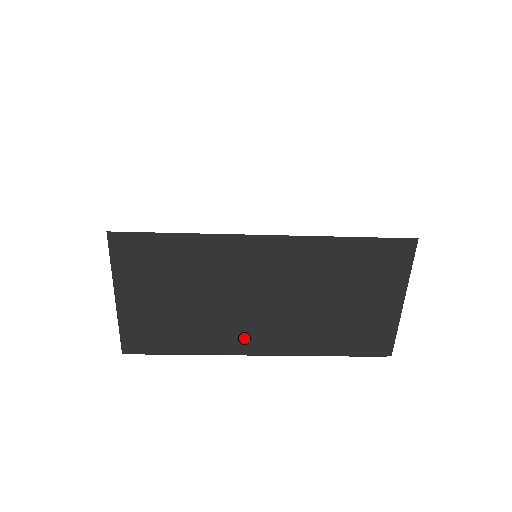
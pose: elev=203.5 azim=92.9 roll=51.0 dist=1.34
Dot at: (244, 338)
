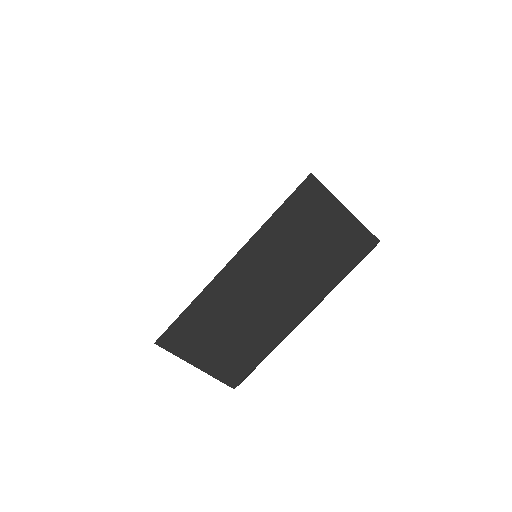
Dot at: (285, 318)
